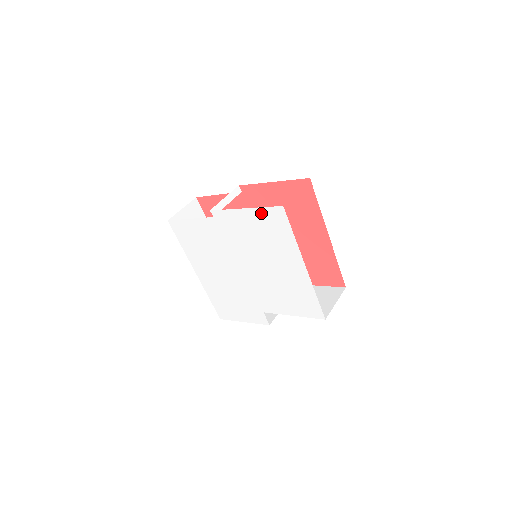
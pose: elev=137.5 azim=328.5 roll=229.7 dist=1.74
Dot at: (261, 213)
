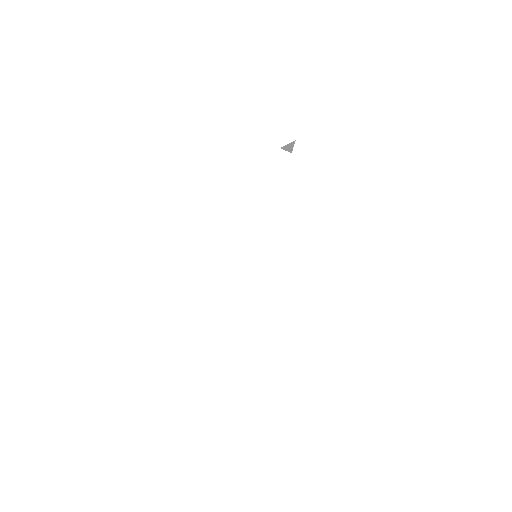
Dot at: (385, 191)
